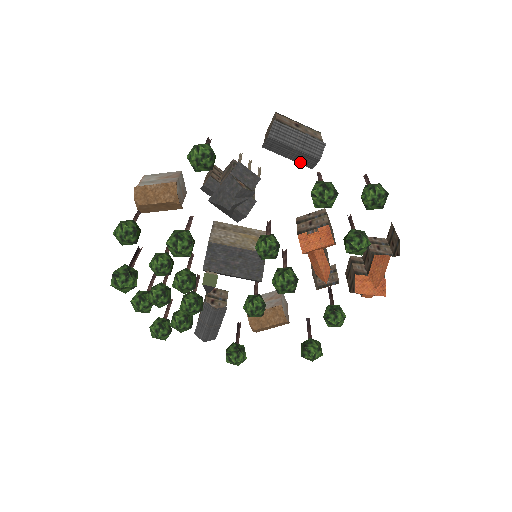
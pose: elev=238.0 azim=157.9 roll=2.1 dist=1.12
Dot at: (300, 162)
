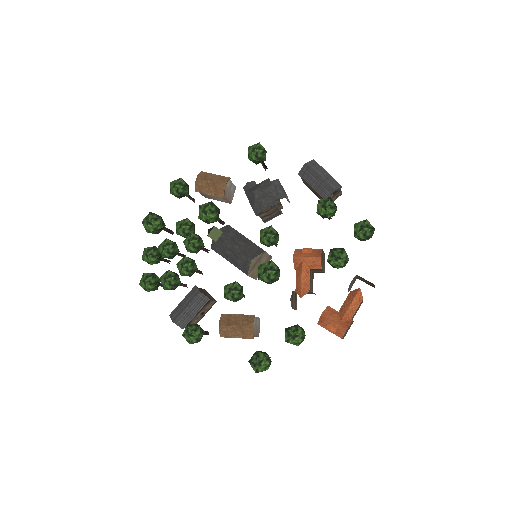
Dot at: (319, 193)
